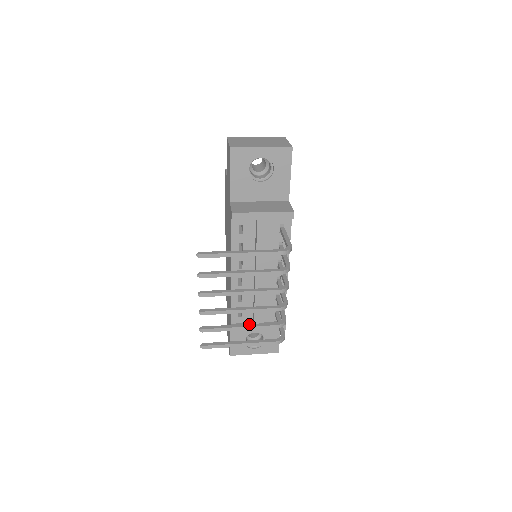
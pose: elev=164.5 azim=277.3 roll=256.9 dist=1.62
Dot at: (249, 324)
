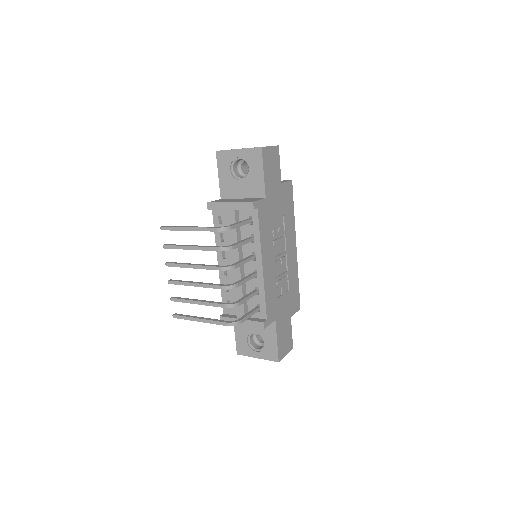
Dot at: (205, 300)
